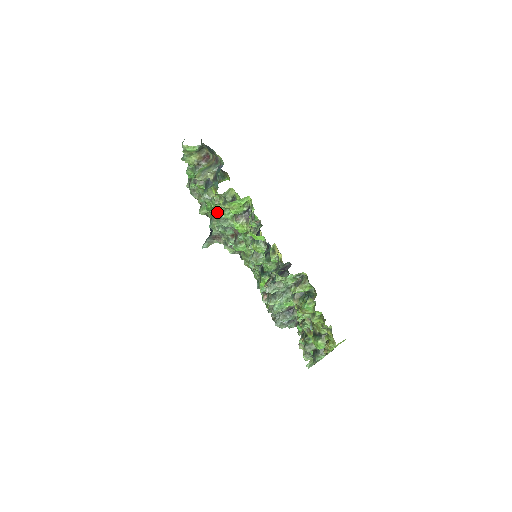
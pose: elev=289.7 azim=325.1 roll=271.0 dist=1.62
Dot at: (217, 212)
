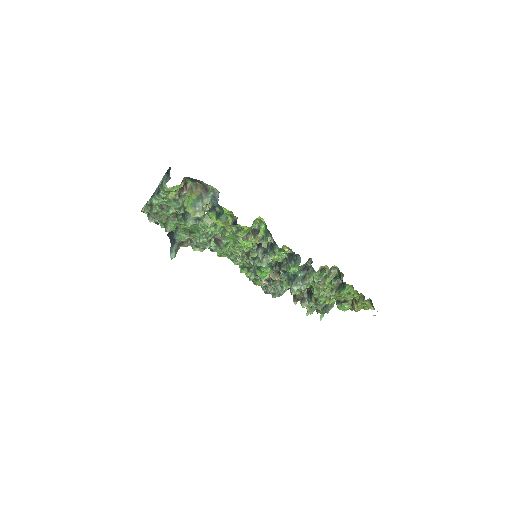
Dot at: occluded
